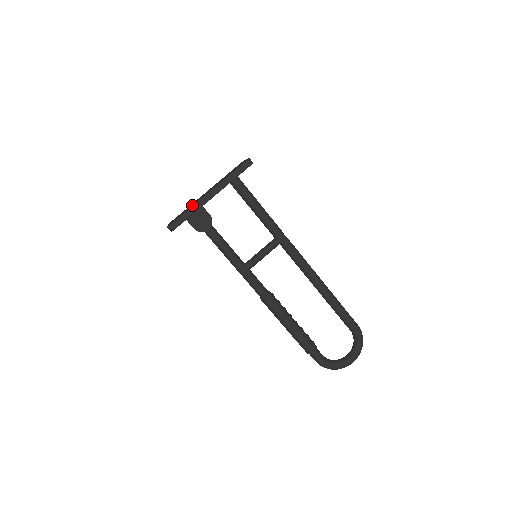
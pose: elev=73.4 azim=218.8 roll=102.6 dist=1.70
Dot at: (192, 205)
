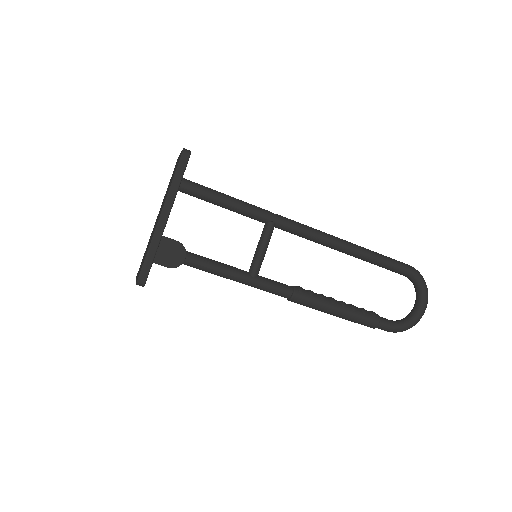
Dot at: occluded
